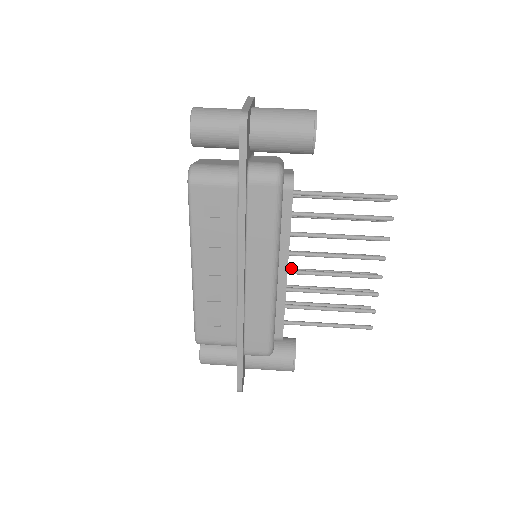
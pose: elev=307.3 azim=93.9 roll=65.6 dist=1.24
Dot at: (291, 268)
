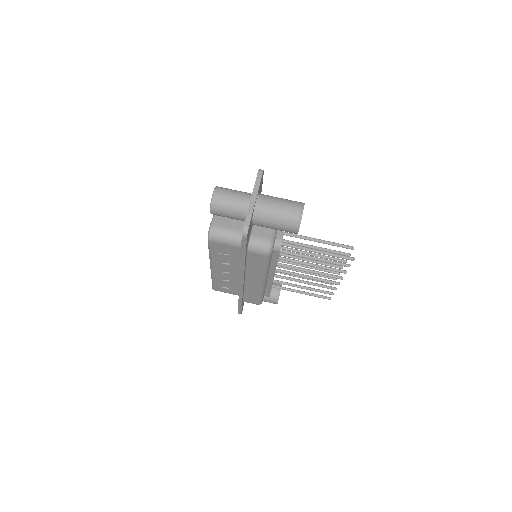
Dot at: (281, 260)
